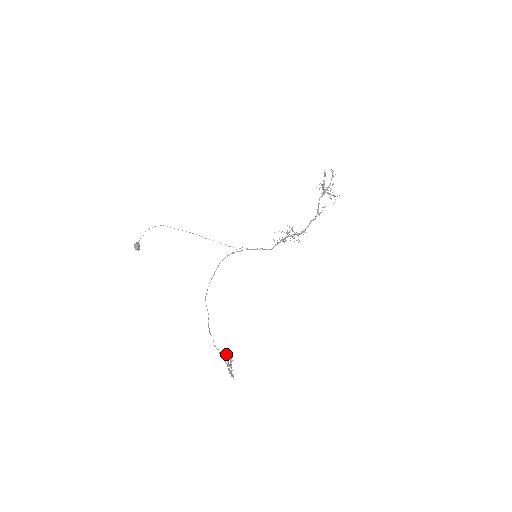
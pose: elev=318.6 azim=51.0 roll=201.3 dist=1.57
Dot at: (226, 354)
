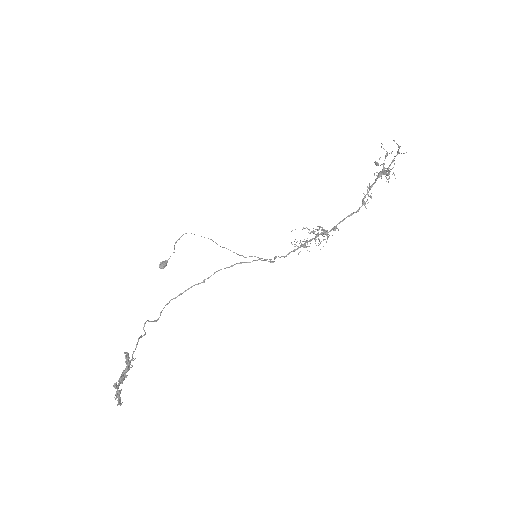
Dot at: (127, 356)
